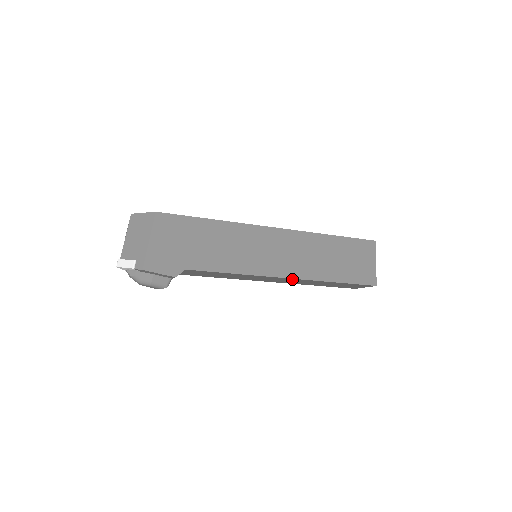
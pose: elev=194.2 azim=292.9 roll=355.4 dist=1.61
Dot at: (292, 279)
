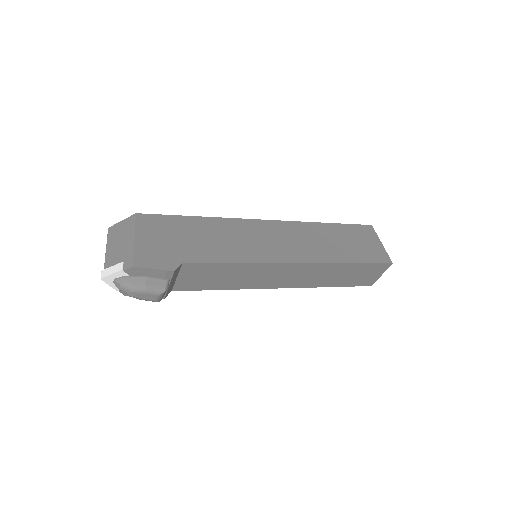
Dot at: (303, 266)
